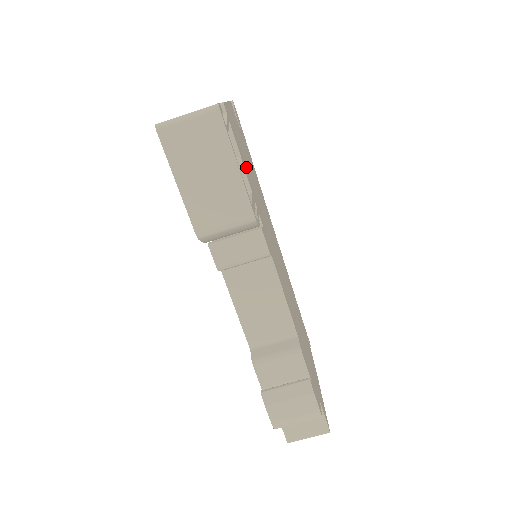
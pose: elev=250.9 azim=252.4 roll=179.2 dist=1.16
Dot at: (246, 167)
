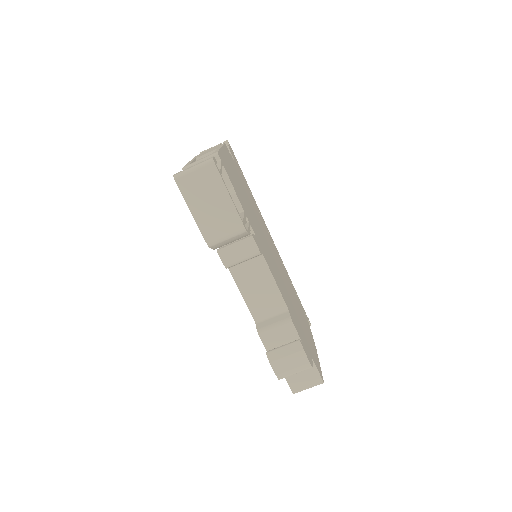
Dot at: (239, 193)
